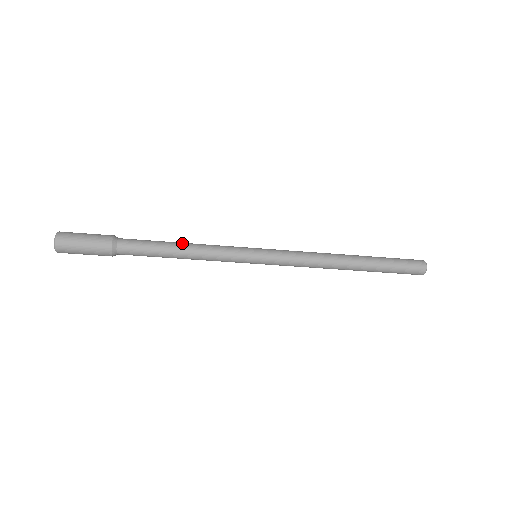
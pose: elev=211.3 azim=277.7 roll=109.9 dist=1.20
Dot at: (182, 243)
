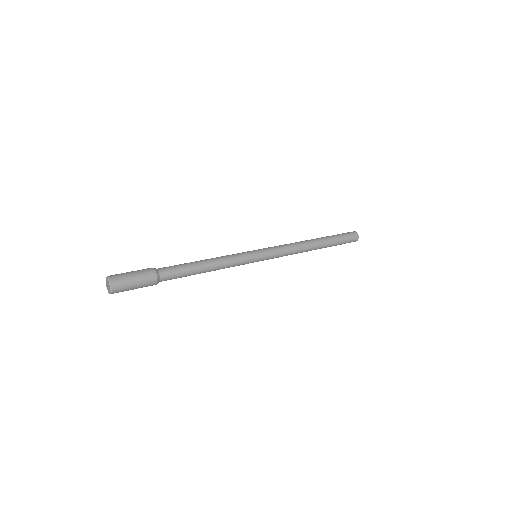
Dot at: (208, 267)
